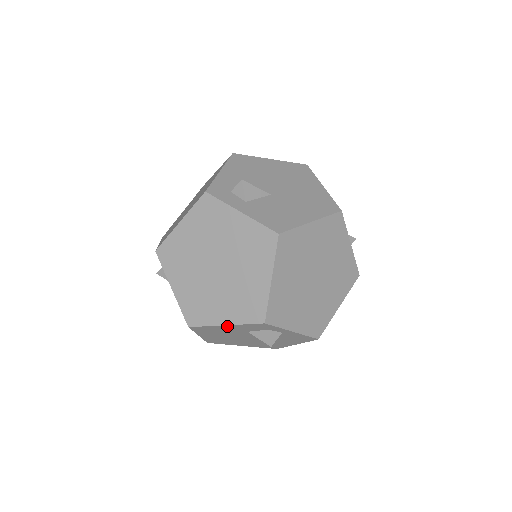
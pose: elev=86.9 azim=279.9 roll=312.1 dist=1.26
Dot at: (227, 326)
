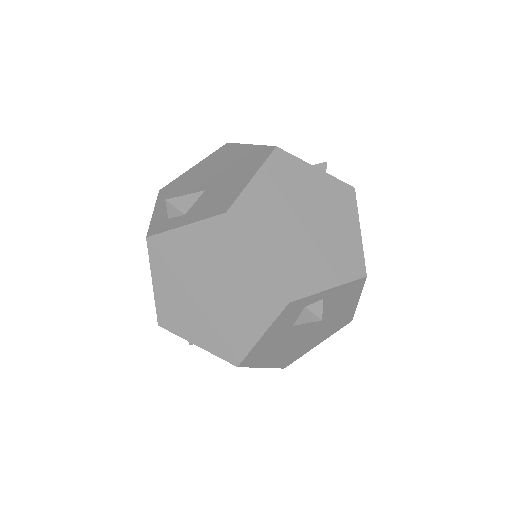
Dot at: (265, 336)
